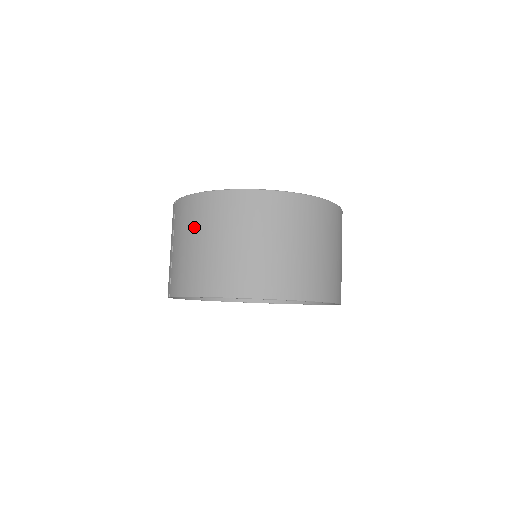
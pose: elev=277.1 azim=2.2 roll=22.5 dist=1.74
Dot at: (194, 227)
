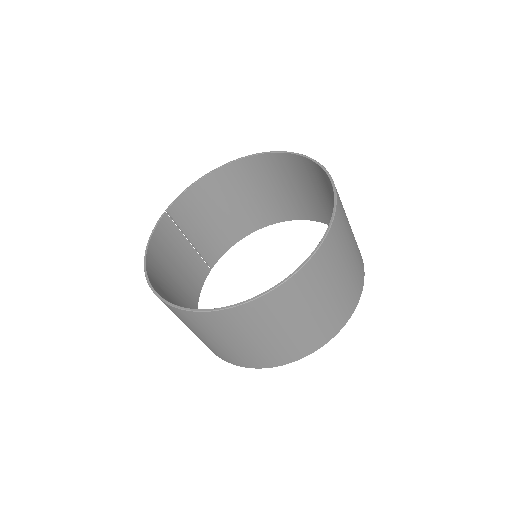
Dot at: (165, 266)
